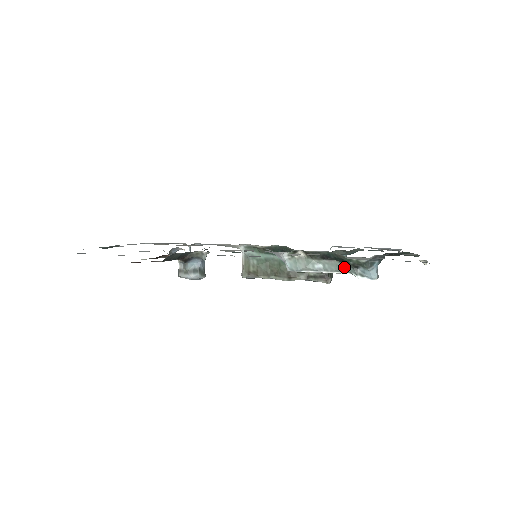
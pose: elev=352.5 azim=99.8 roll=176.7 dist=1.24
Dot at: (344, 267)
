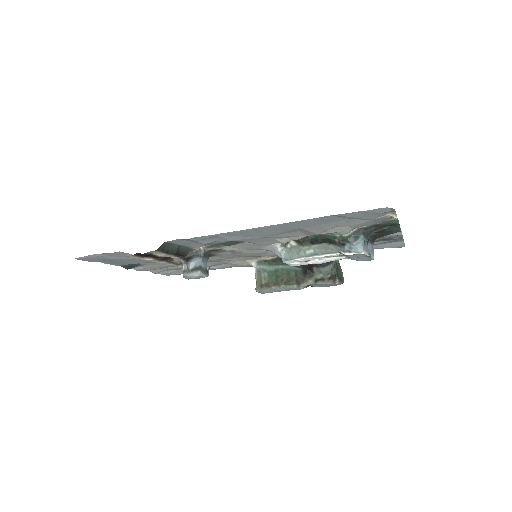
Dot at: (332, 248)
